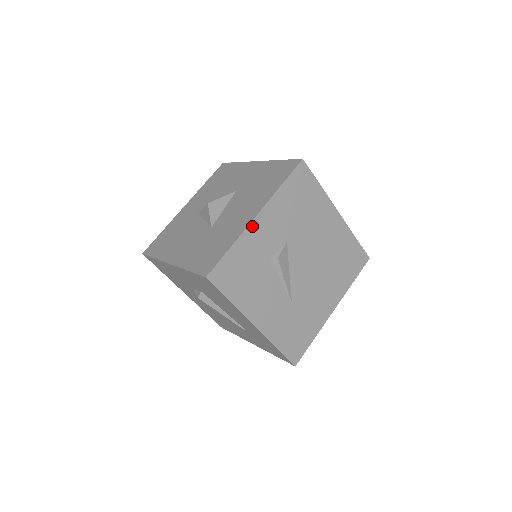
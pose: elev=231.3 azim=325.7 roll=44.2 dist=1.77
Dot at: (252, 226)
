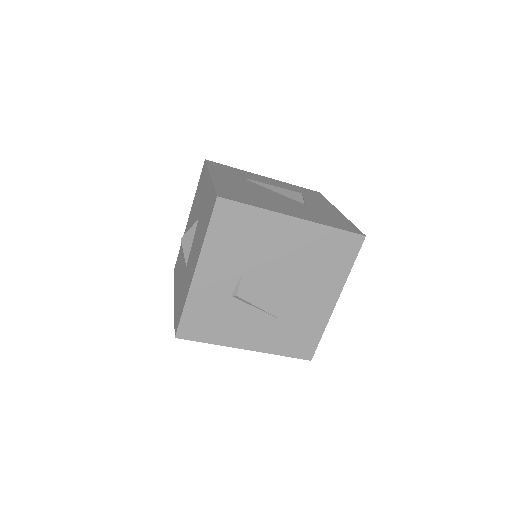
Dot at: (195, 282)
